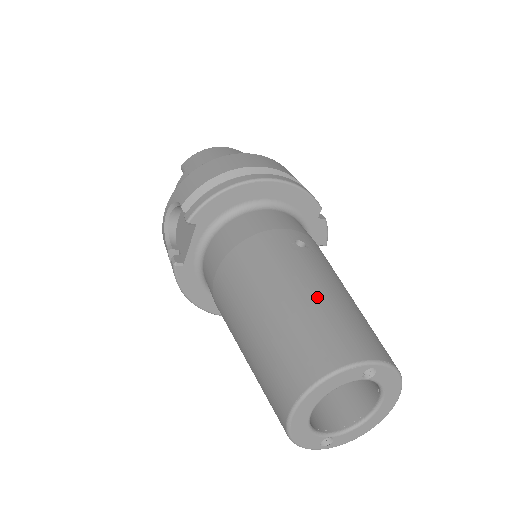
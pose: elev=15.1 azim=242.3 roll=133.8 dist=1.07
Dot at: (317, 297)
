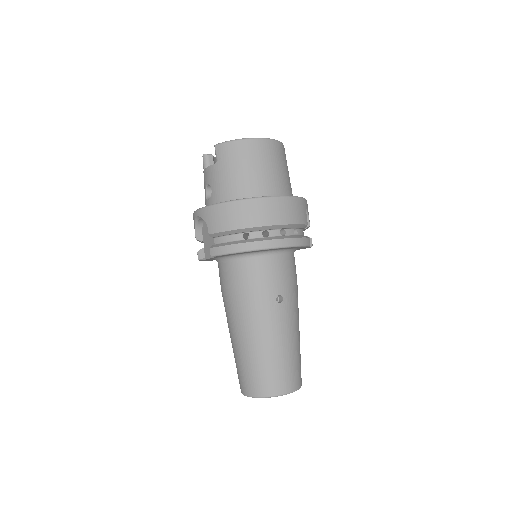
Dot at: (274, 351)
